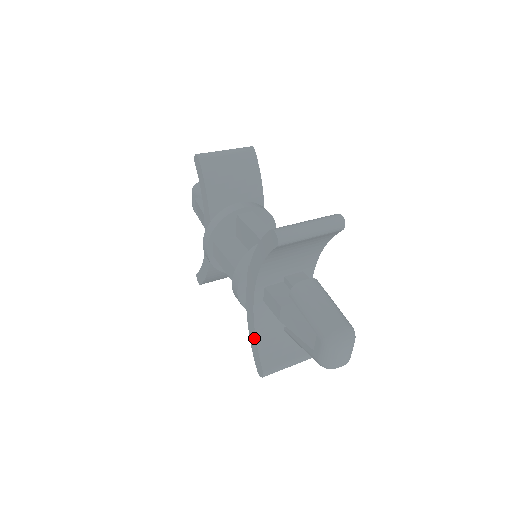
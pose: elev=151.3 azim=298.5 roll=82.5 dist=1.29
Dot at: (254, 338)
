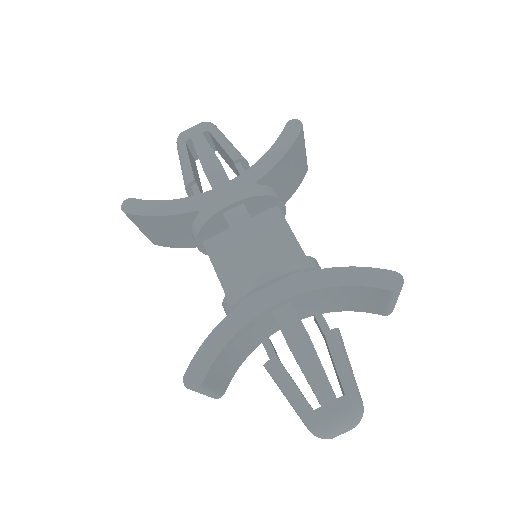
Dot at: (224, 339)
